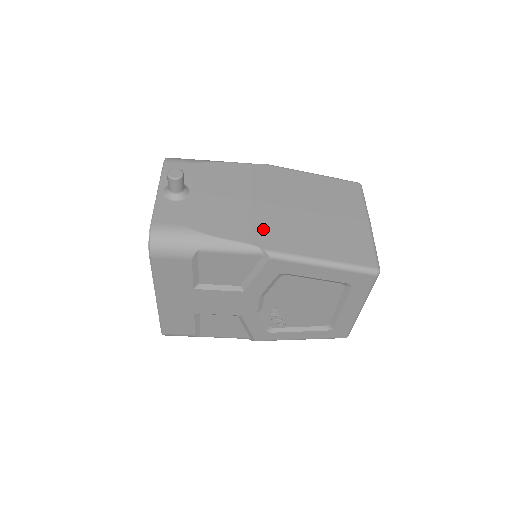
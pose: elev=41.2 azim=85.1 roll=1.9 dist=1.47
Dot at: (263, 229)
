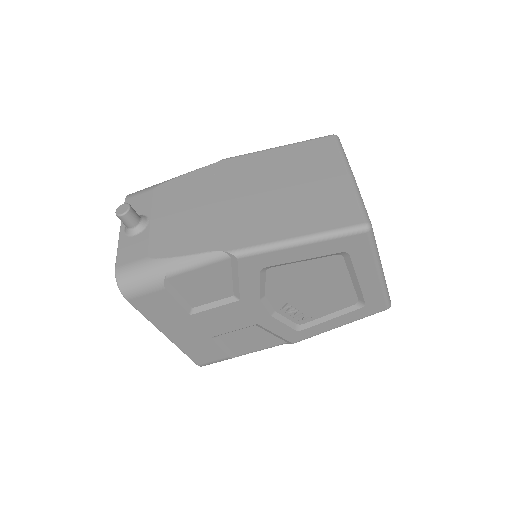
Dot at: (225, 230)
